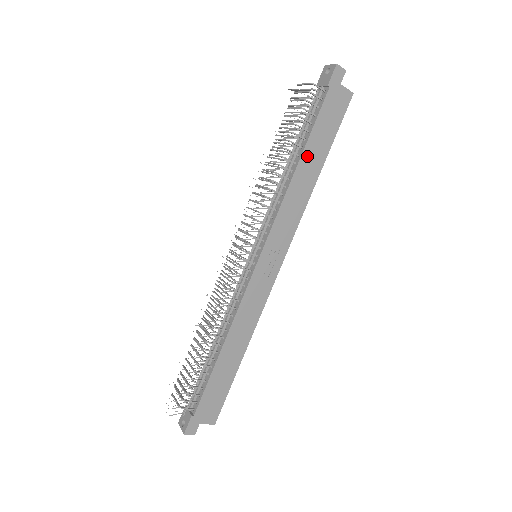
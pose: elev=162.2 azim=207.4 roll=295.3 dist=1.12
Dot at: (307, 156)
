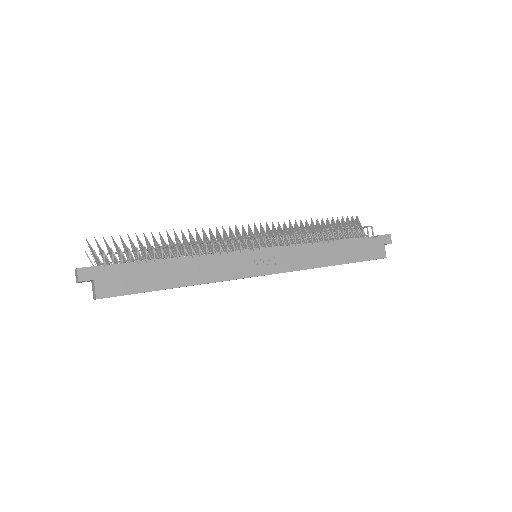
Dot at: (339, 247)
